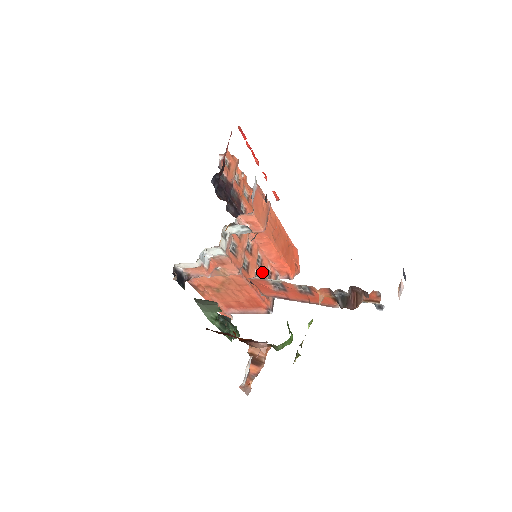
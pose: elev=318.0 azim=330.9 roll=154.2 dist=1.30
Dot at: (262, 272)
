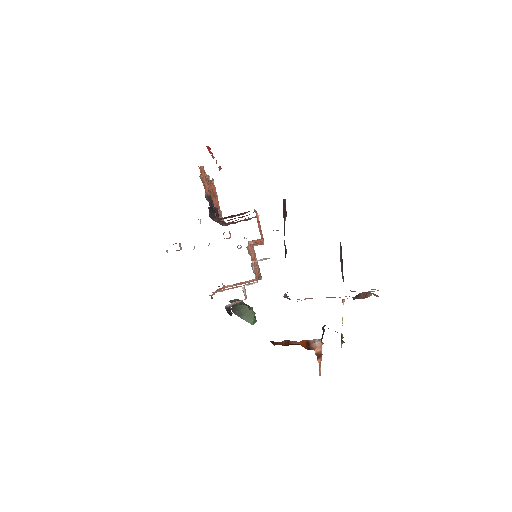
Dot at: (254, 258)
